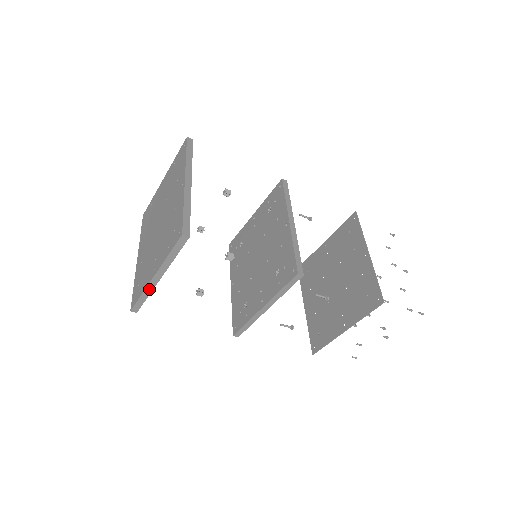
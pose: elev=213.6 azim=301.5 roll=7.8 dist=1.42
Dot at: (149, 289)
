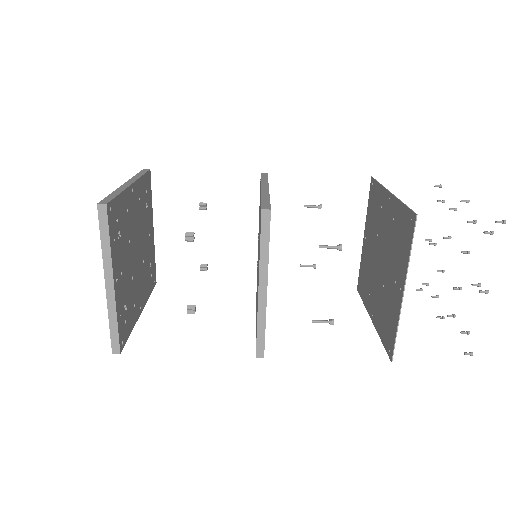
Dot at: (112, 307)
